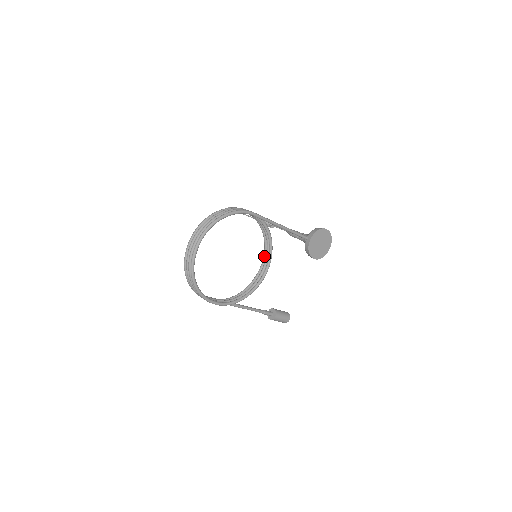
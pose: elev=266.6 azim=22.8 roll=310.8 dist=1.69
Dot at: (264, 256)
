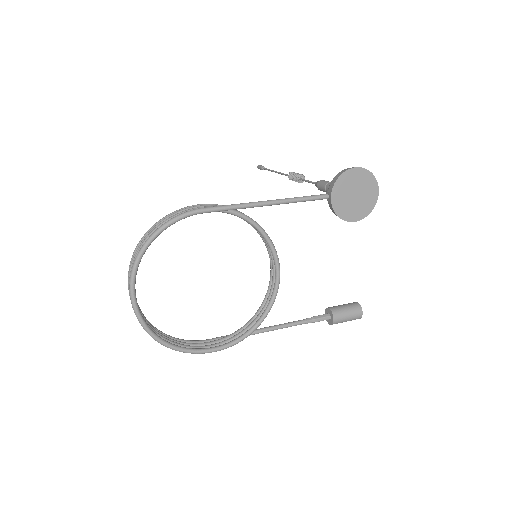
Dot at: (268, 252)
